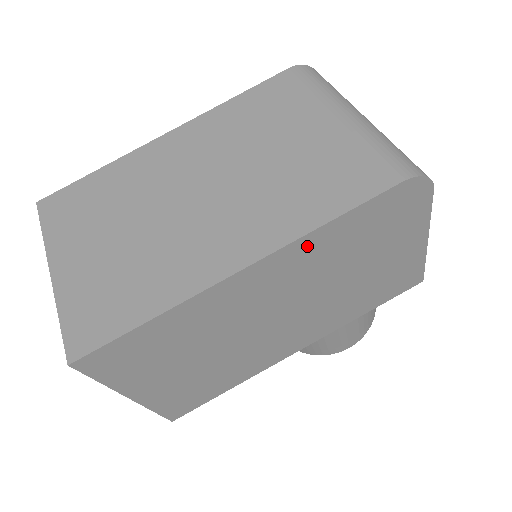
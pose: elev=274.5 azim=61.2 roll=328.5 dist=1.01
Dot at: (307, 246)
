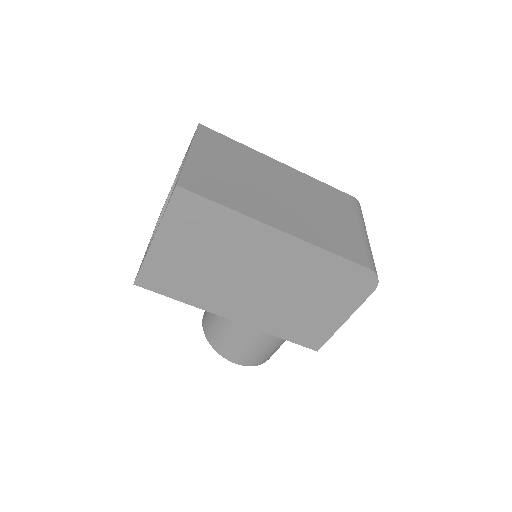
Dot at: (311, 253)
